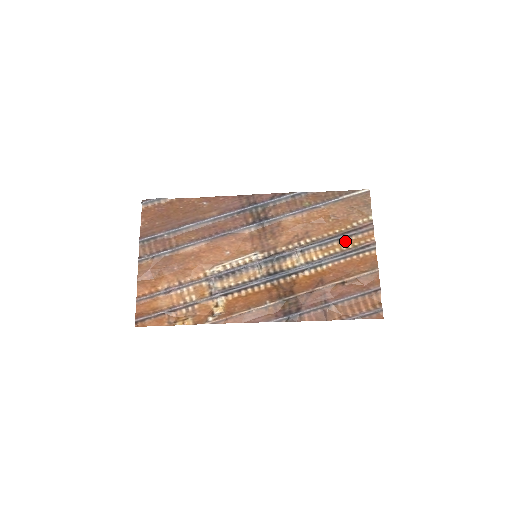
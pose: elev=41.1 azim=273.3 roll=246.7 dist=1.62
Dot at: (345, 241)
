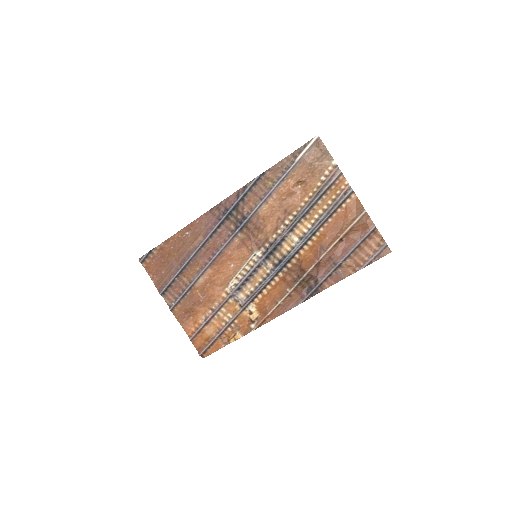
Dot at: (323, 200)
